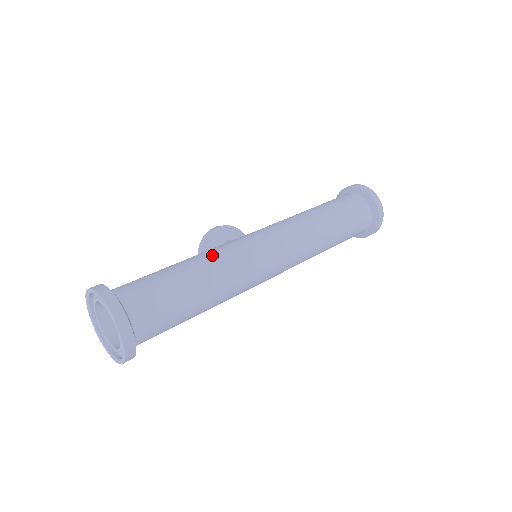
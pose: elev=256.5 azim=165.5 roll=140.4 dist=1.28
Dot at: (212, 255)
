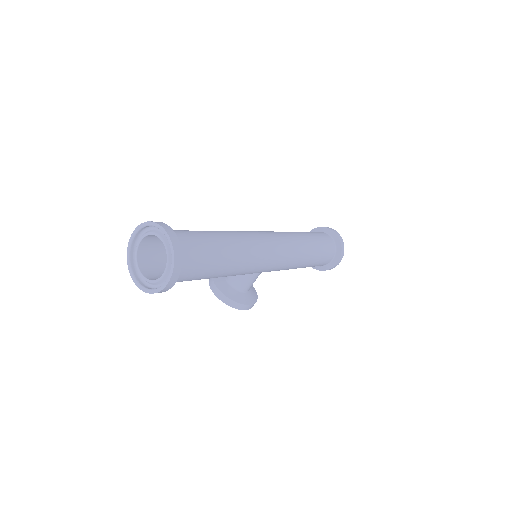
Dot at: occluded
